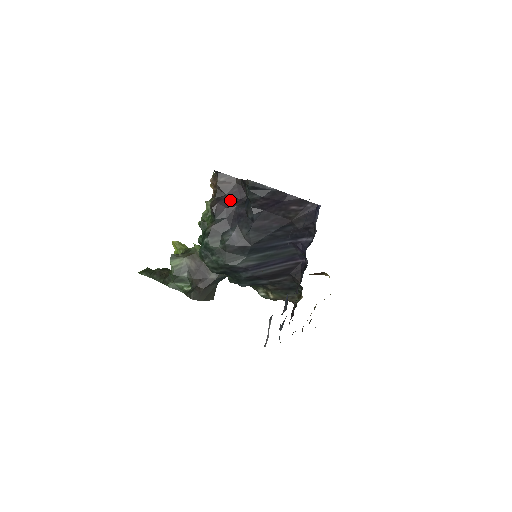
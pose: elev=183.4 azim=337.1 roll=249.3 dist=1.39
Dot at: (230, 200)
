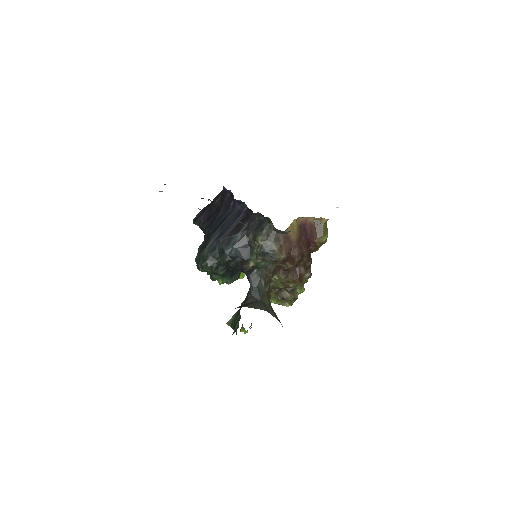
Dot at: occluded
